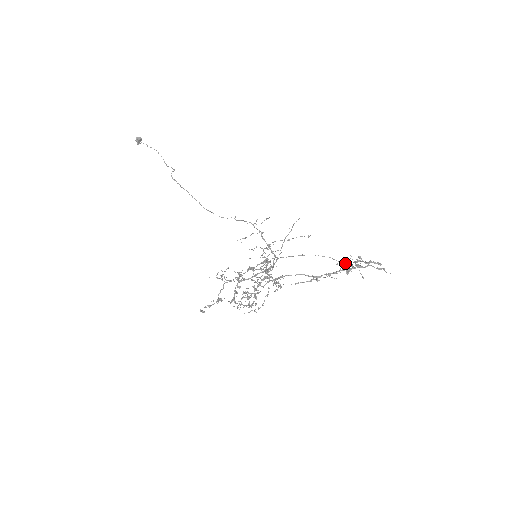
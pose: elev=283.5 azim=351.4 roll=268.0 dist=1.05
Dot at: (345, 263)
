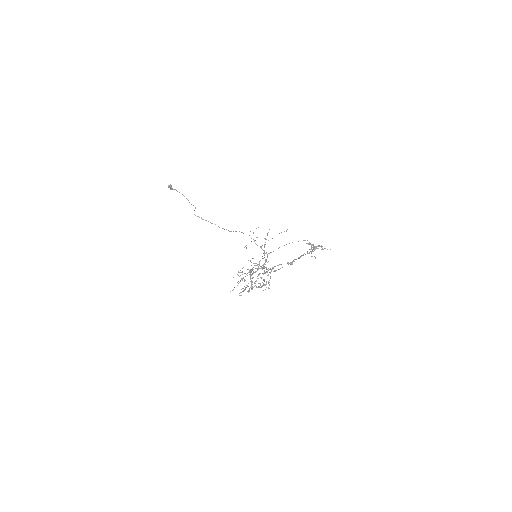
Dot at: occluded
